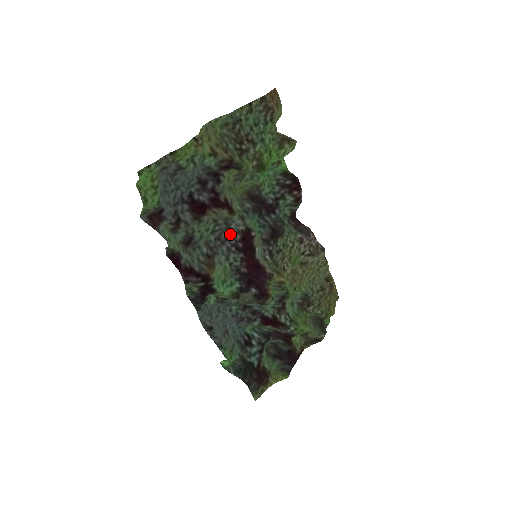
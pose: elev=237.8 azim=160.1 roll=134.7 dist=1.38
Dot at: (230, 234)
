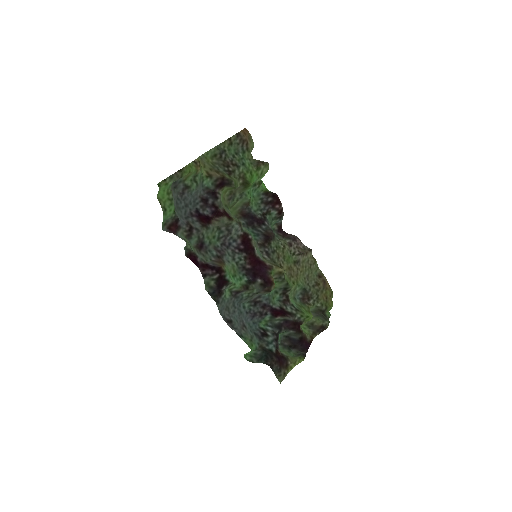
Dot at: (232, 239)
